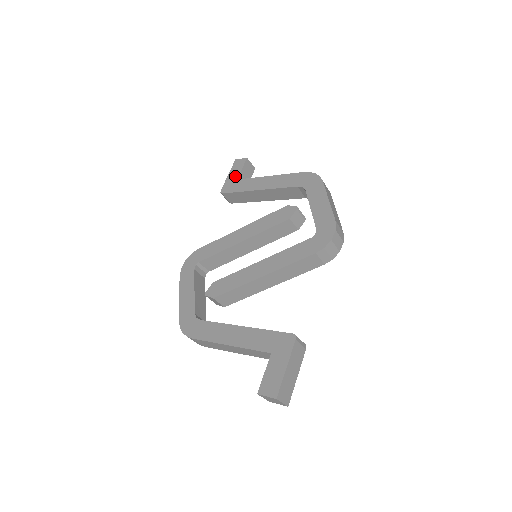
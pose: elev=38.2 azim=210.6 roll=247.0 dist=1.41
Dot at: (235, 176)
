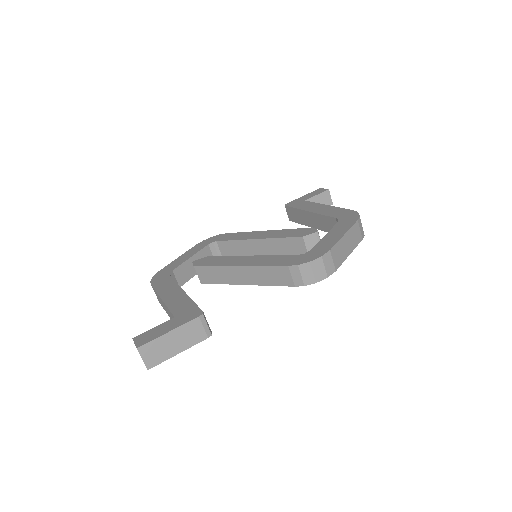
Dot at: (306, 198)
